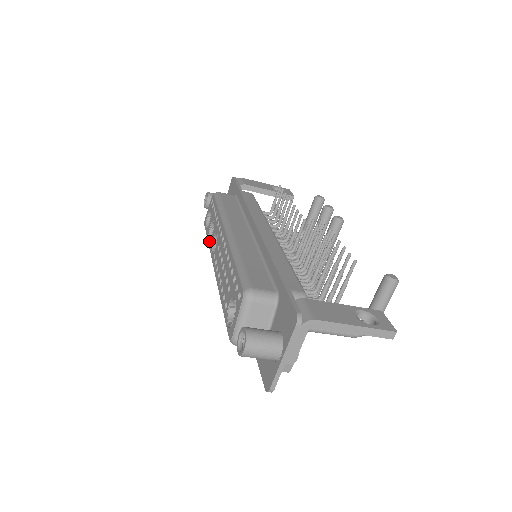
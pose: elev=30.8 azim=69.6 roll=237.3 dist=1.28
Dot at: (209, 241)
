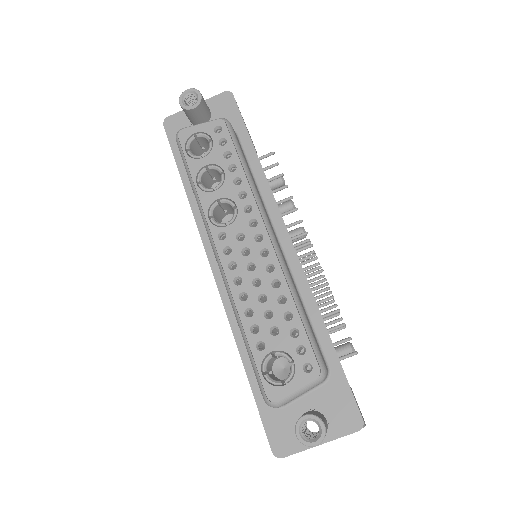
Dot at: occluded
